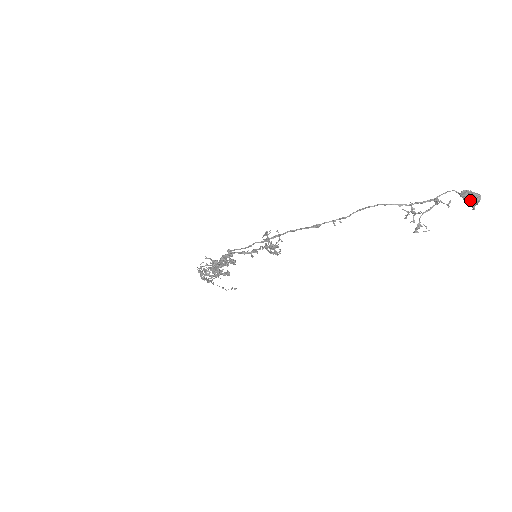
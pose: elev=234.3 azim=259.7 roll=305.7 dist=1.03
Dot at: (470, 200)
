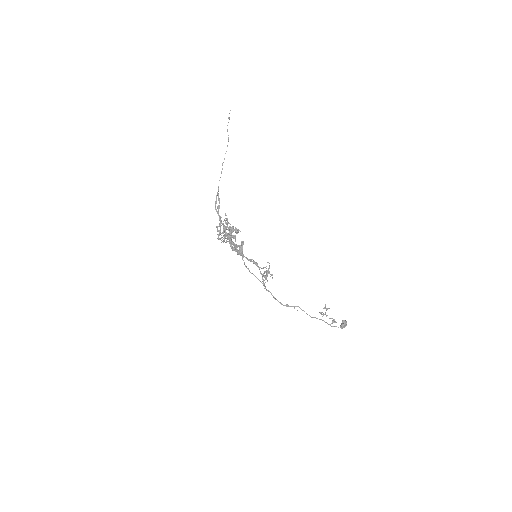
Dot at: (342, 326)
